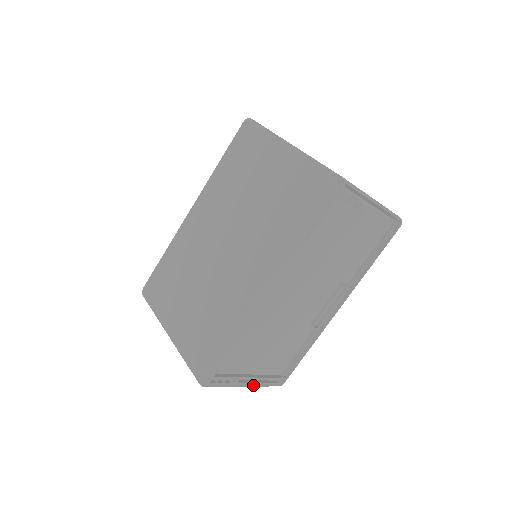
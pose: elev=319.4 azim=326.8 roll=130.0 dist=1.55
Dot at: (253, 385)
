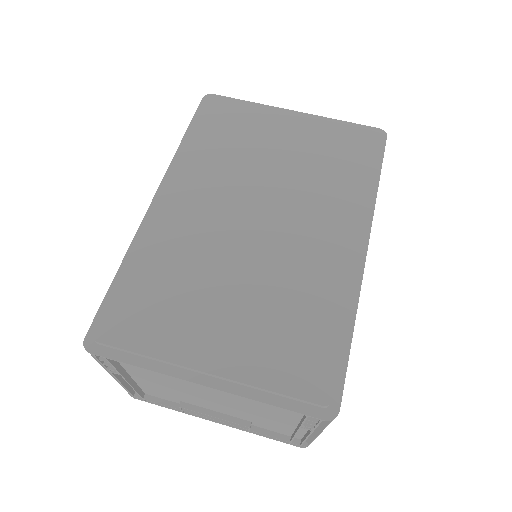
Dot at: occluded
